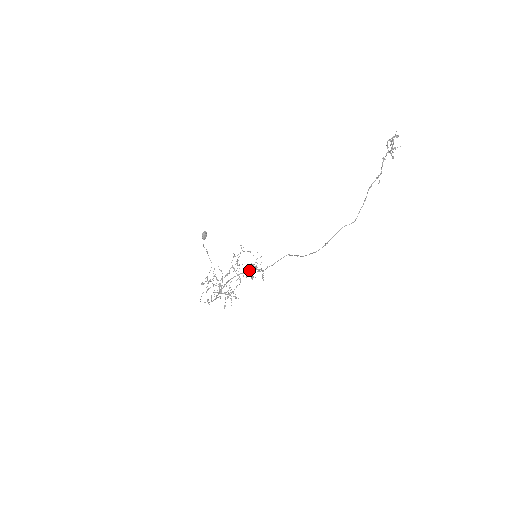
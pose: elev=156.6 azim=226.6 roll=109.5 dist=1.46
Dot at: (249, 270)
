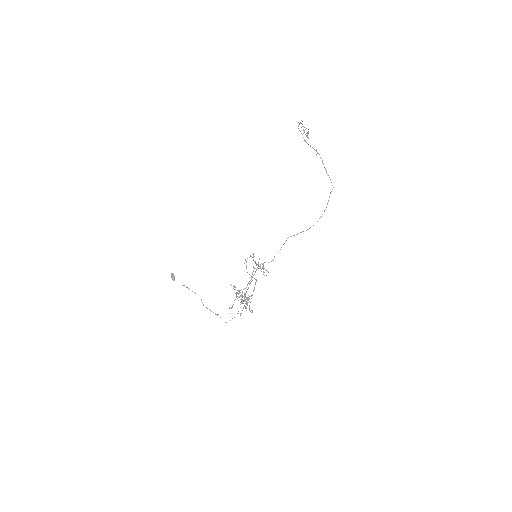
Dot at: (256, 270)
